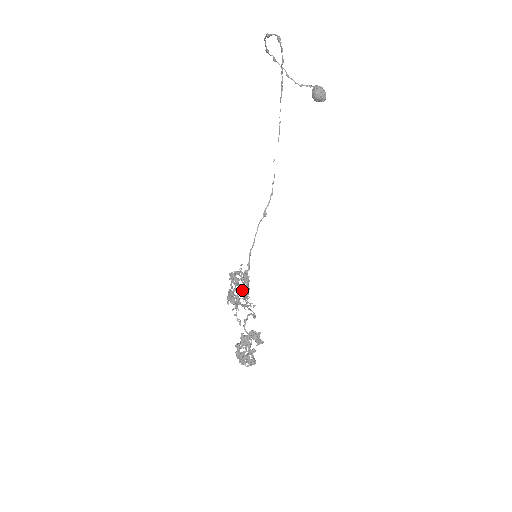
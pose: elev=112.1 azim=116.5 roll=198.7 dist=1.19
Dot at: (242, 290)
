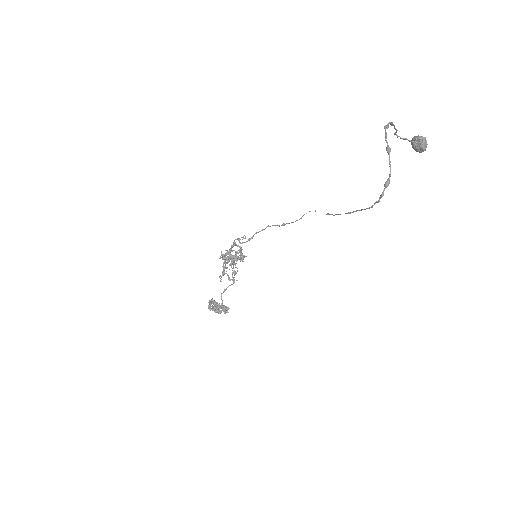
Dot at: occluded
